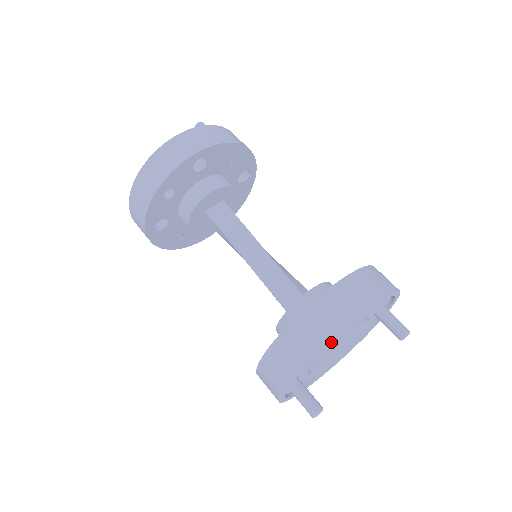
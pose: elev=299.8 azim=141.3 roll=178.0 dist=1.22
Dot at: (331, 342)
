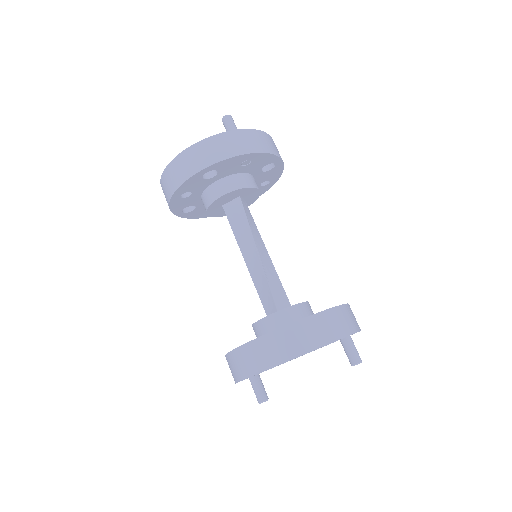
Dot at: occluded
